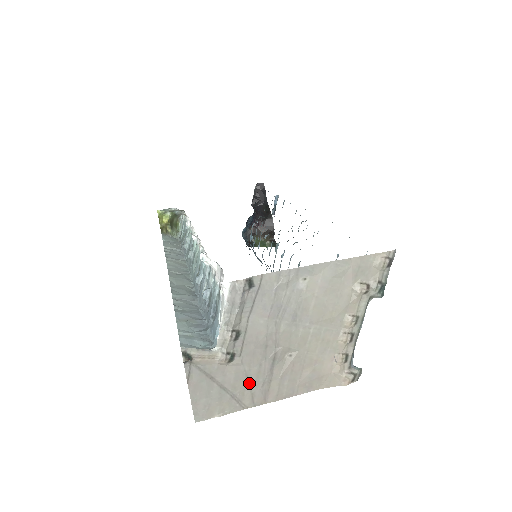
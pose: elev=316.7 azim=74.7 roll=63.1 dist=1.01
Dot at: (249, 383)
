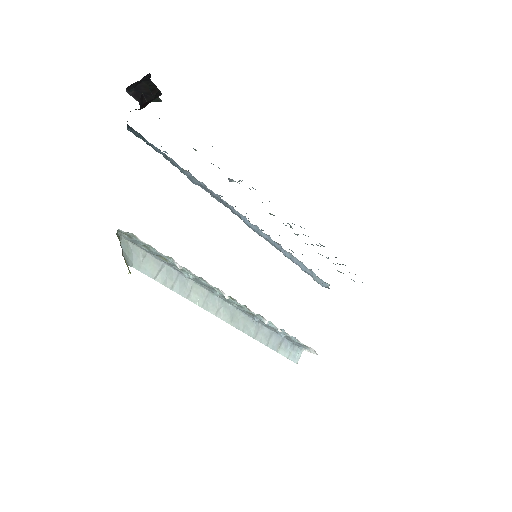
Dot at: occluded
